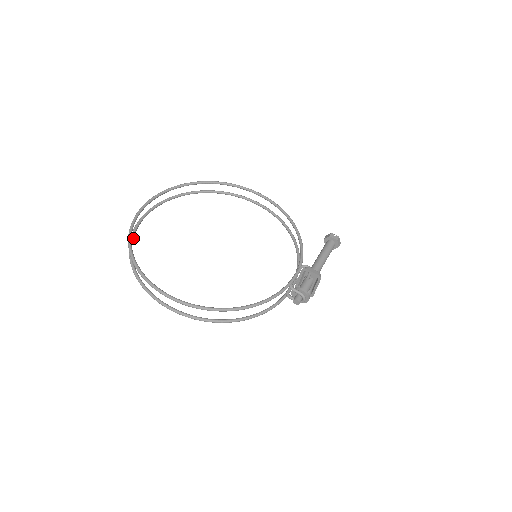
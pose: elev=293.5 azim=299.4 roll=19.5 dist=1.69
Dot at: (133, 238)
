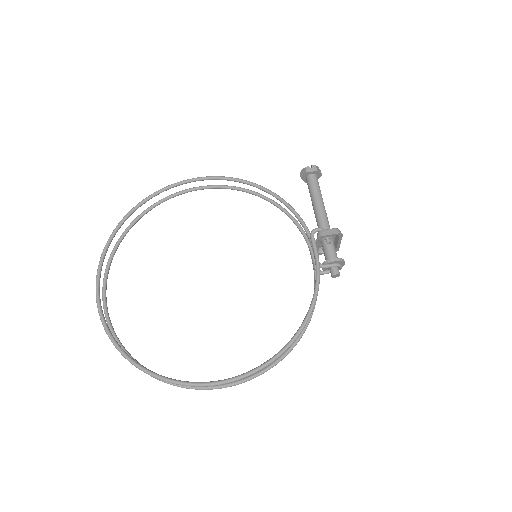
Dot at: (118, 340)
